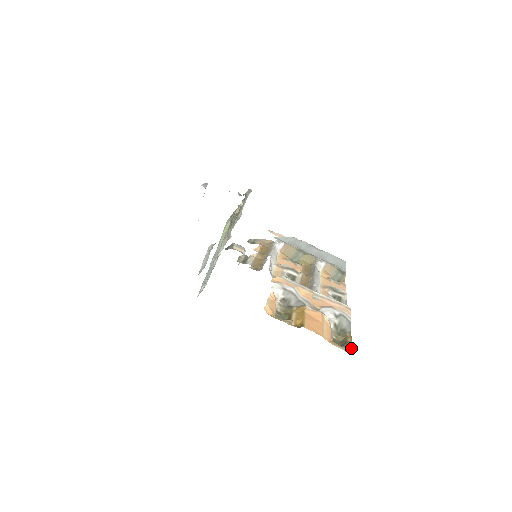
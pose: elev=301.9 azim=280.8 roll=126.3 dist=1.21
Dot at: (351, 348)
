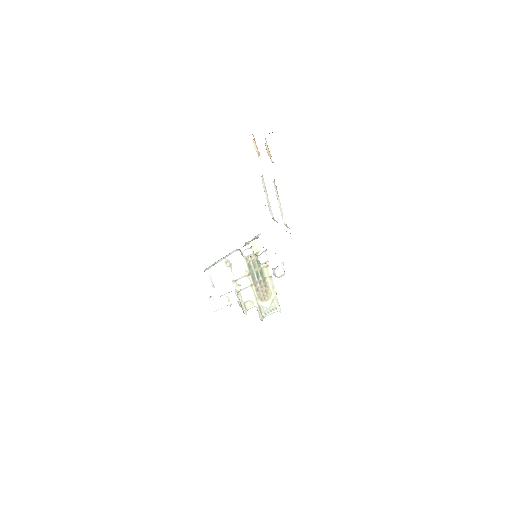
Dot at: occluded
